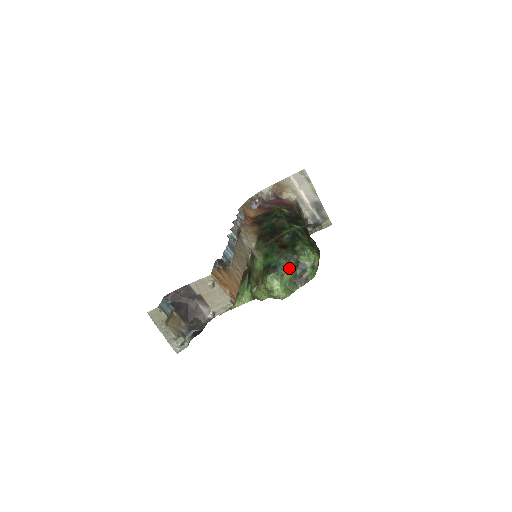
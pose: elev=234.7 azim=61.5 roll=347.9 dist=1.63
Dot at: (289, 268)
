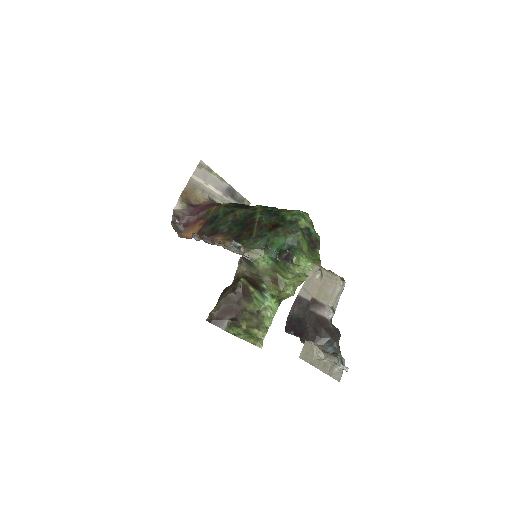
Dot at: (301, 239)
